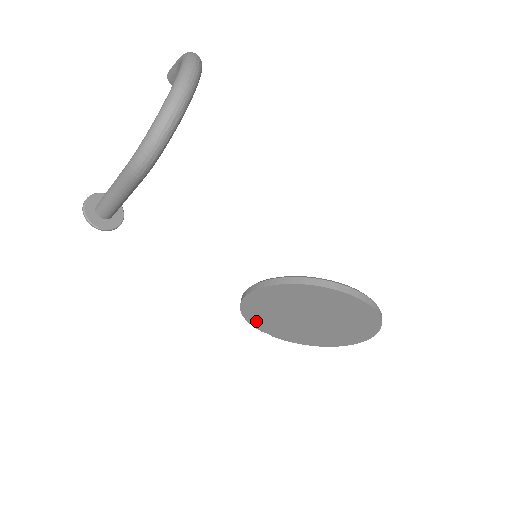
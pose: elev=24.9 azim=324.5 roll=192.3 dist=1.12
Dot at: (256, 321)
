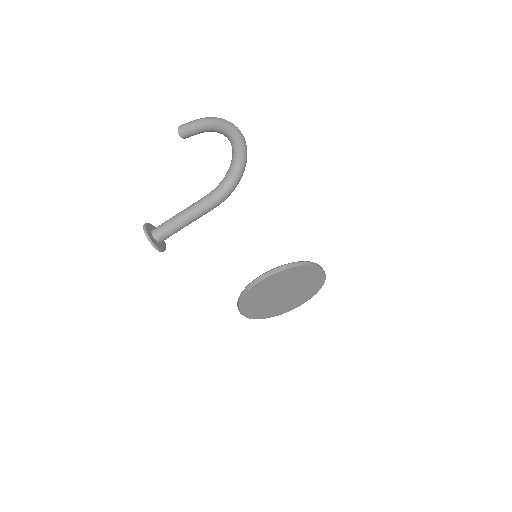
Dot at: (245, 306)
